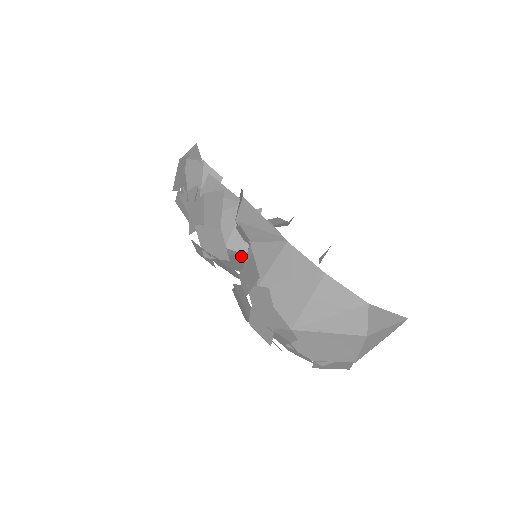
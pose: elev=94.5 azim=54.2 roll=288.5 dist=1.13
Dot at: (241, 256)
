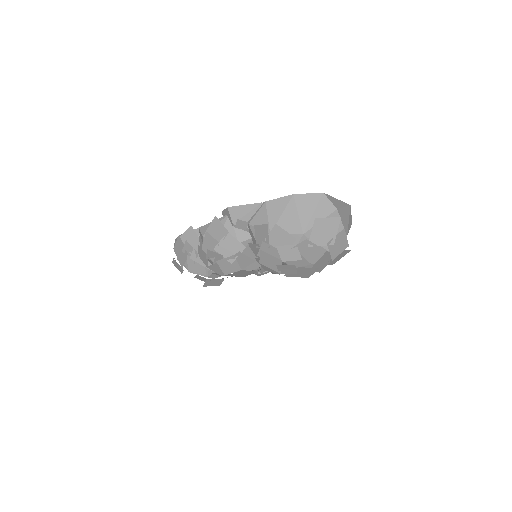
Dot at: (249, 243)
